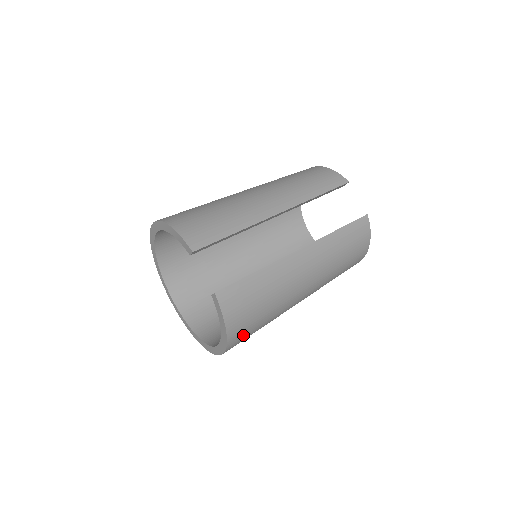
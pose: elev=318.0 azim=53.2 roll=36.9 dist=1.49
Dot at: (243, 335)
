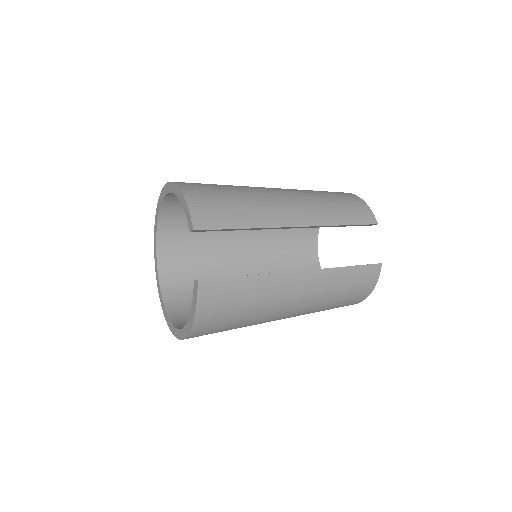
Dot at: (209, 331)
